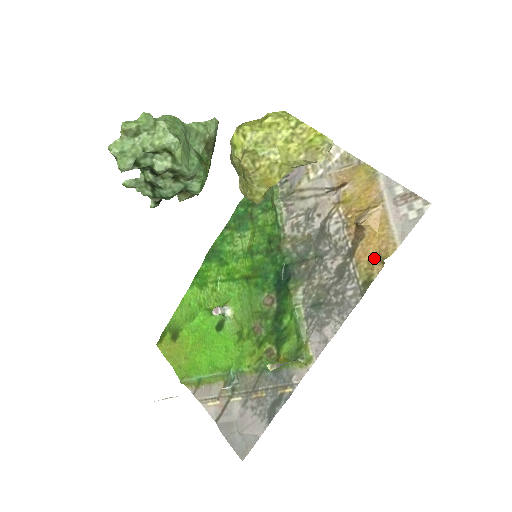
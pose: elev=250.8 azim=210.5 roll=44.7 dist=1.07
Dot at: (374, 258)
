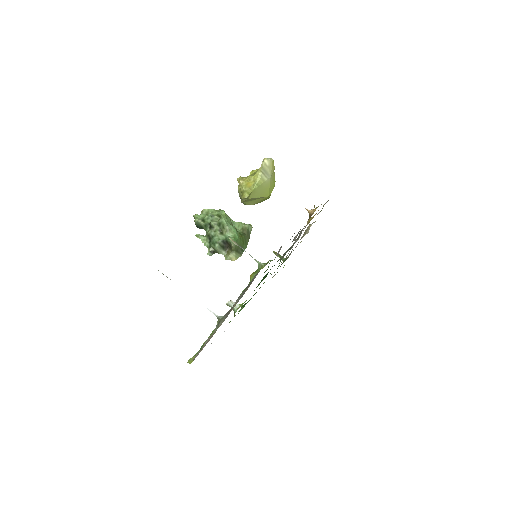
Dot at: occluded
